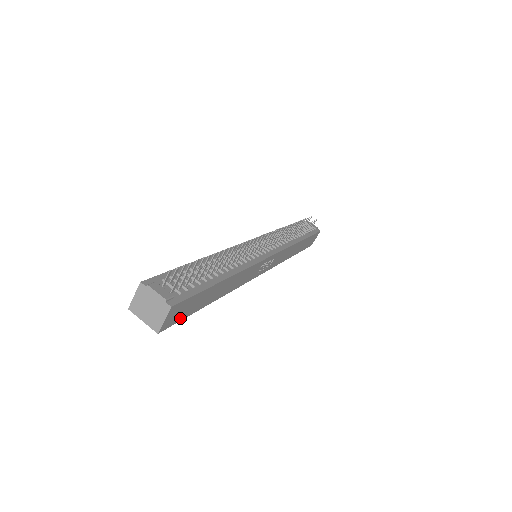
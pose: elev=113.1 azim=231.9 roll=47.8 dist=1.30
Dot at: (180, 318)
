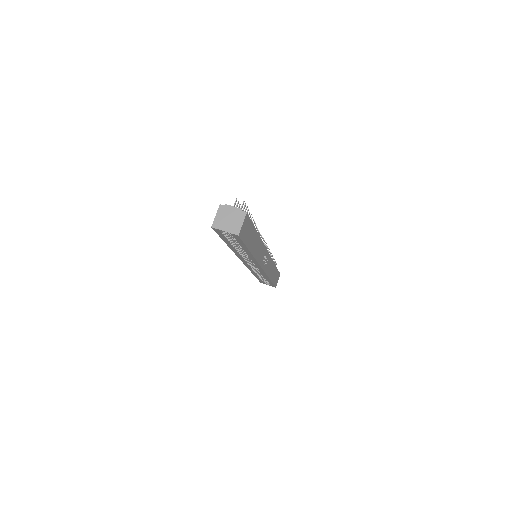
Dot at: (244, 239)
